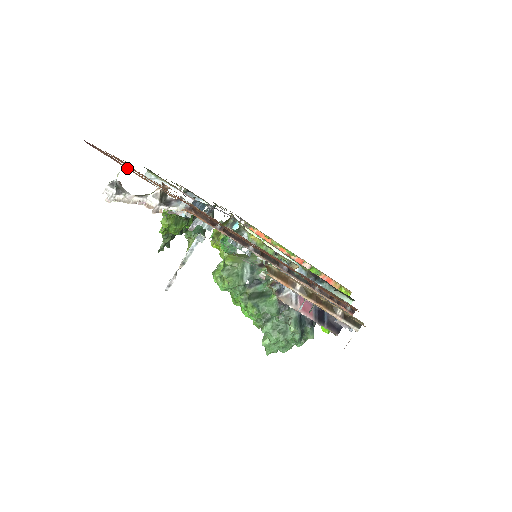
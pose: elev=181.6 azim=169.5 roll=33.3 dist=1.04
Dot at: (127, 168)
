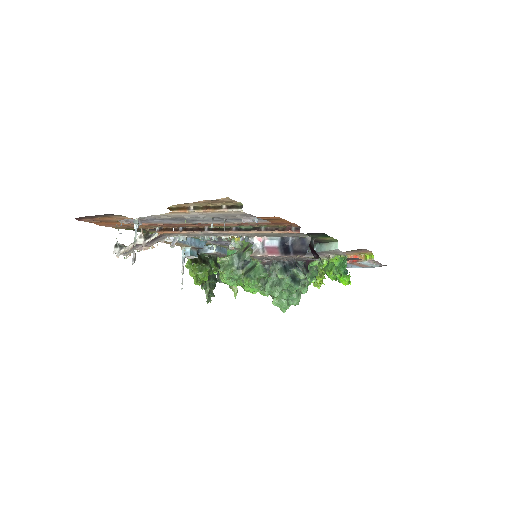
Dot at: (101, 220)
